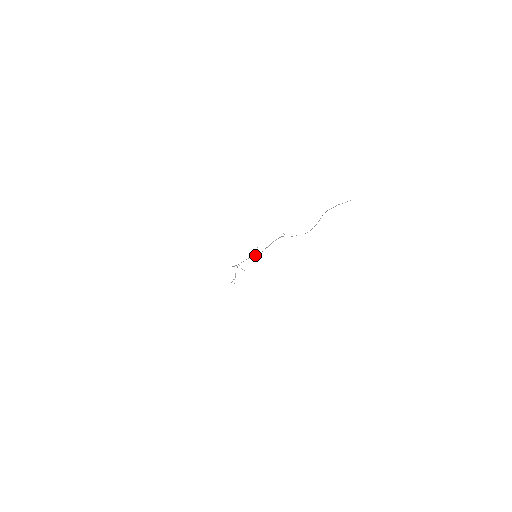
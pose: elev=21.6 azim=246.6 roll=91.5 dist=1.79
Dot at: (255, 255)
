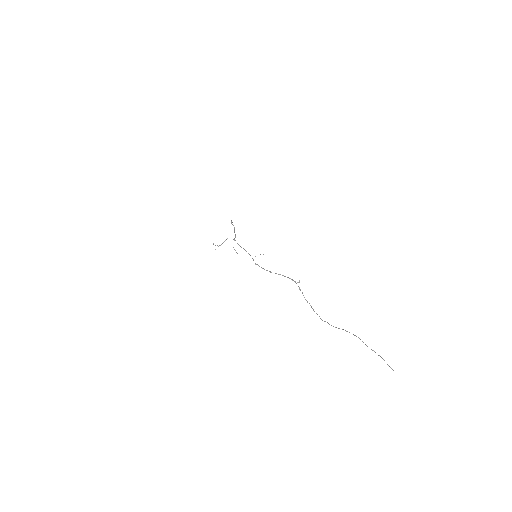
Dot at: occluded
